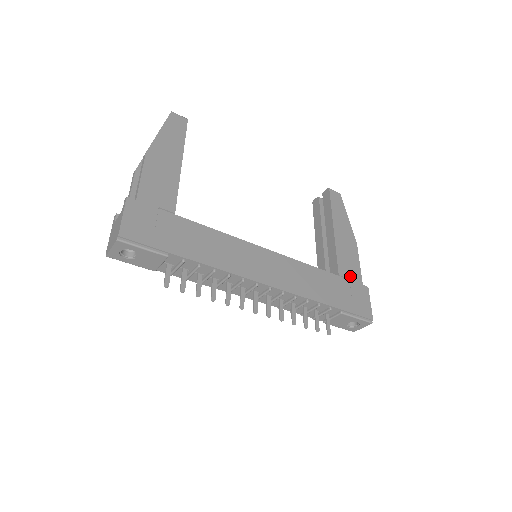
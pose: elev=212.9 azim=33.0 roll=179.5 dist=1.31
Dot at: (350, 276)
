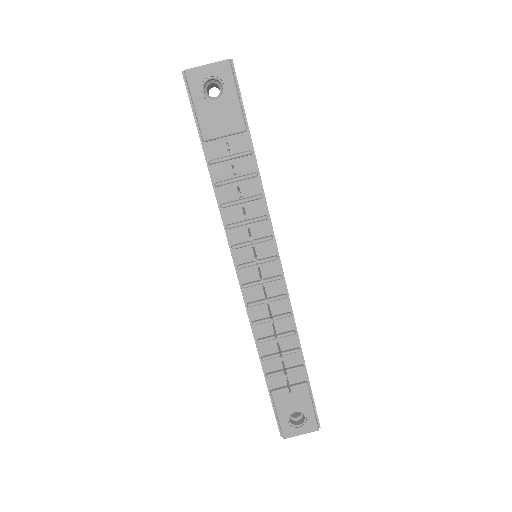
Dot at: occluded
